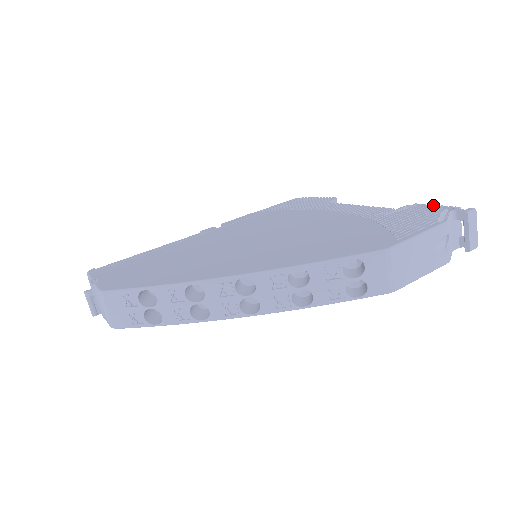
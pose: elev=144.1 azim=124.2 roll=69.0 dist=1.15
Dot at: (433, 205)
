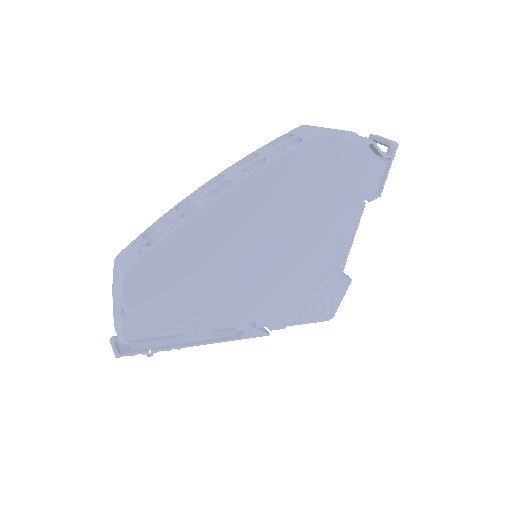
Dot at: occluded
